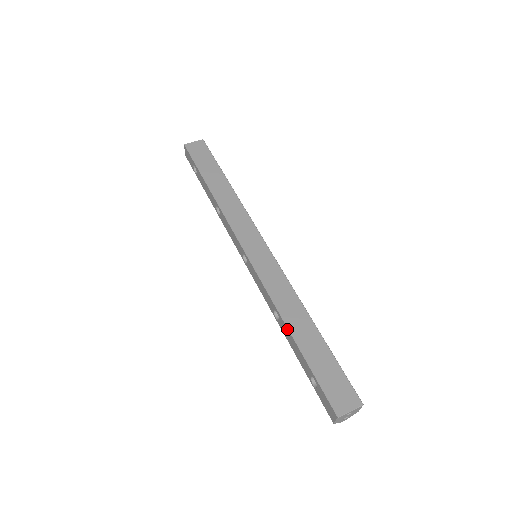
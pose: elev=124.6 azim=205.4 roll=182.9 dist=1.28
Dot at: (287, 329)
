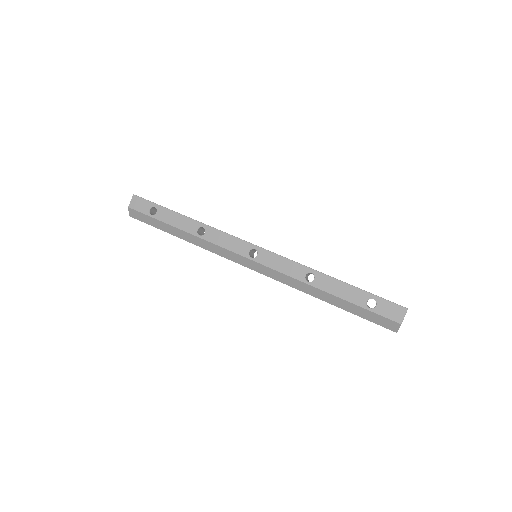
Dot at: (330, 277)
